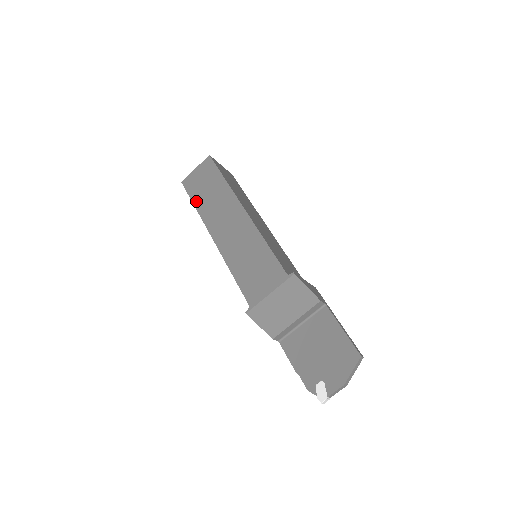
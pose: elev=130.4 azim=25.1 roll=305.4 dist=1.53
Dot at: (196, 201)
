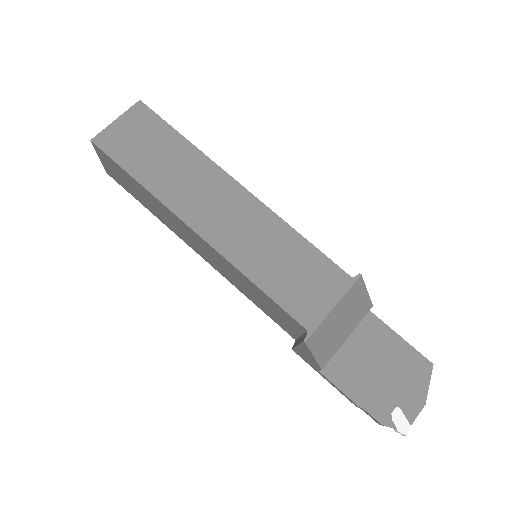
Dot at: (139, 173)
